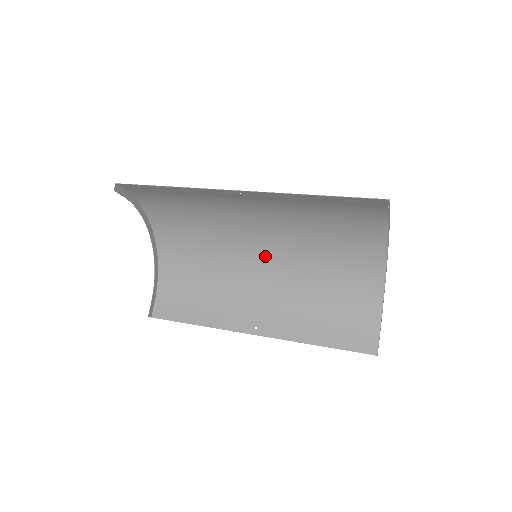
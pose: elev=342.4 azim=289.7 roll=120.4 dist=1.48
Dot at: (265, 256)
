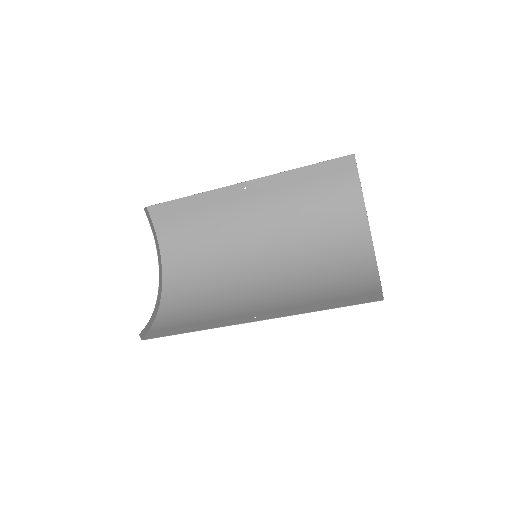
Dot at: (264, 266)
